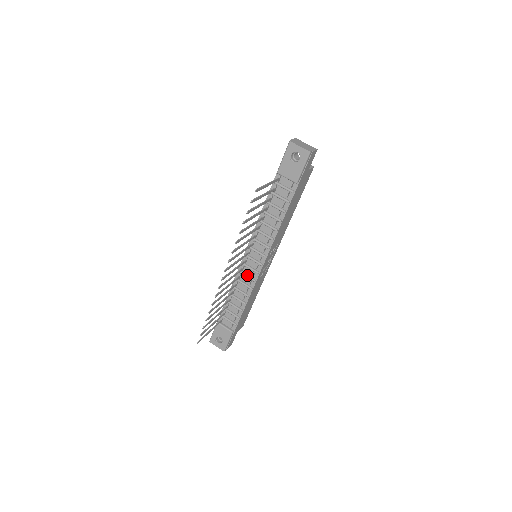
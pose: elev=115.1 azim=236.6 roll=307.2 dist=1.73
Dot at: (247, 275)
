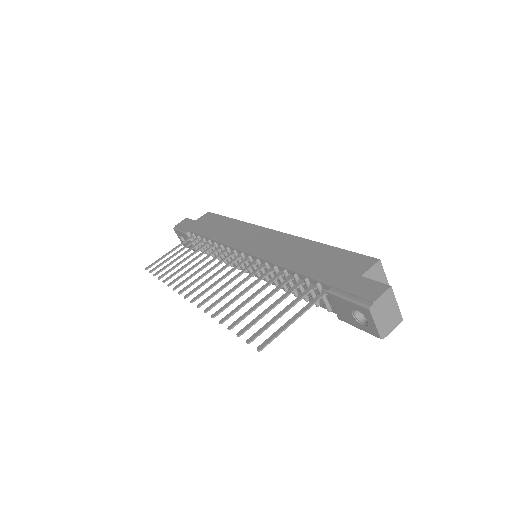
Dot at: occluded
